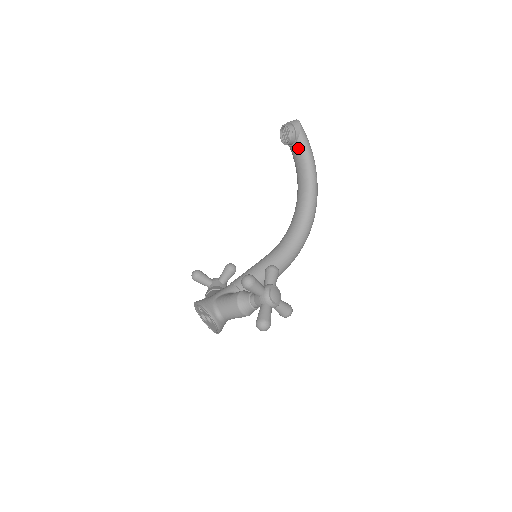
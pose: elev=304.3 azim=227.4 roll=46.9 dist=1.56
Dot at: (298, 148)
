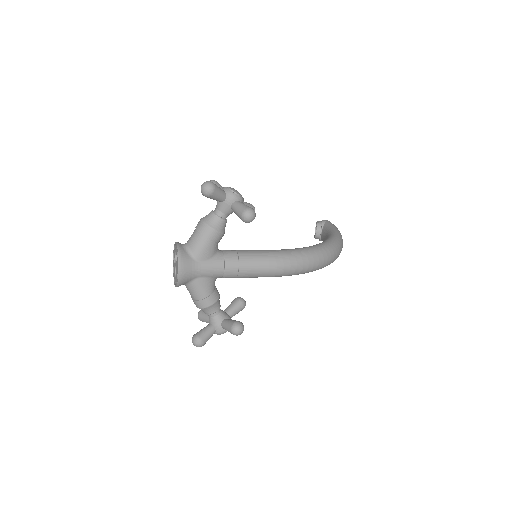
Dot at: (324, 229)
